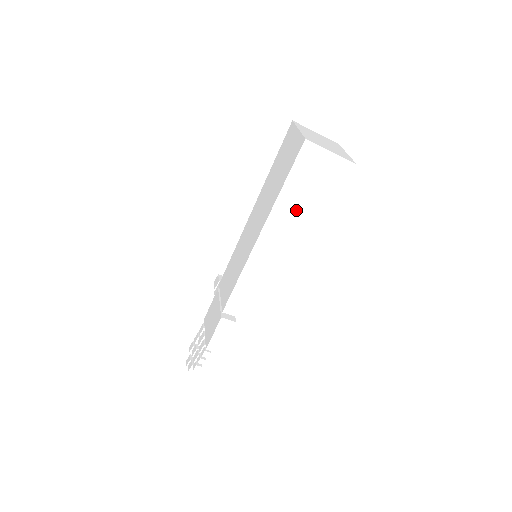
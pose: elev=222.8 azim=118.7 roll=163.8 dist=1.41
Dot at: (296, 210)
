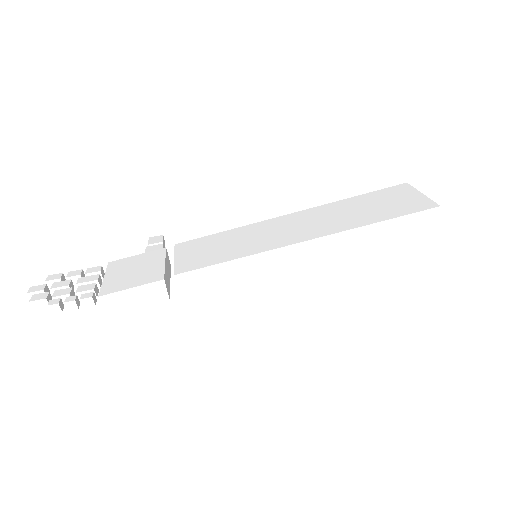
Dot at: (359, 254)
